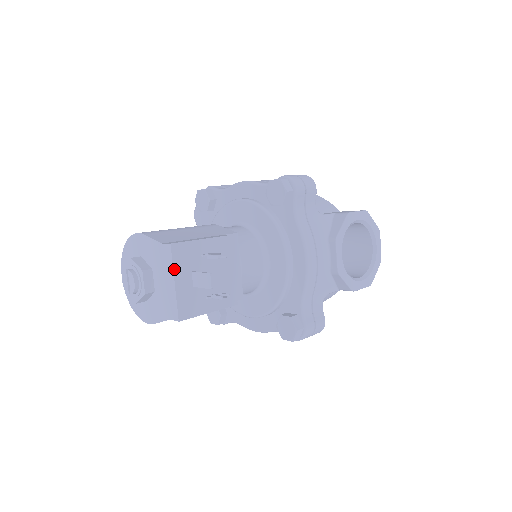
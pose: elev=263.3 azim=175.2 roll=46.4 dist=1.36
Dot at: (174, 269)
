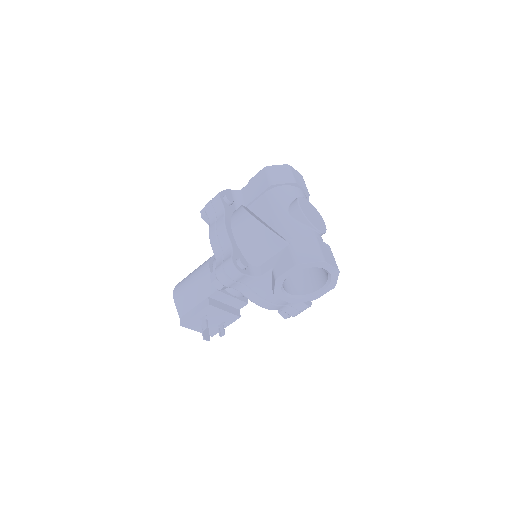
Dot at: (191, 329)
